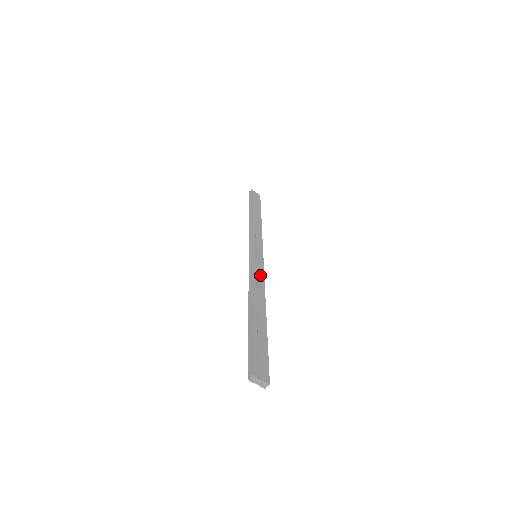
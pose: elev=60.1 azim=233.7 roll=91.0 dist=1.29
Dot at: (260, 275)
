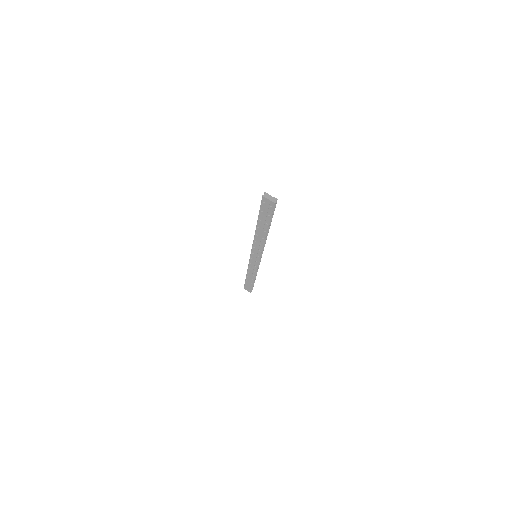
Dot at: occluded
